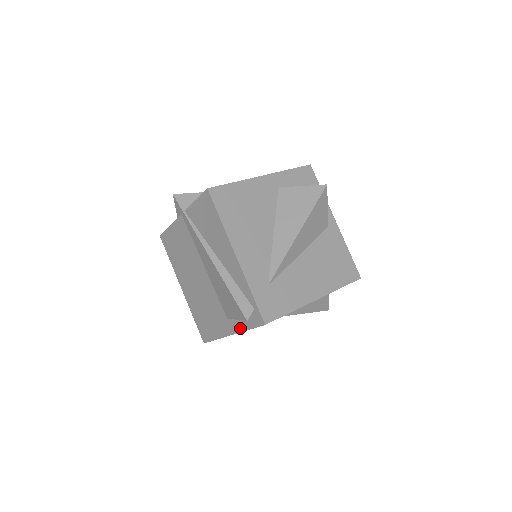
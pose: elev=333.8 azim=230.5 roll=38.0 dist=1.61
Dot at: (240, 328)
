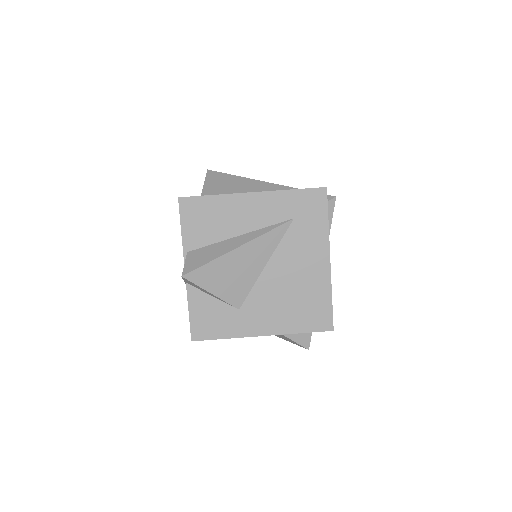
Dot at: occluded
